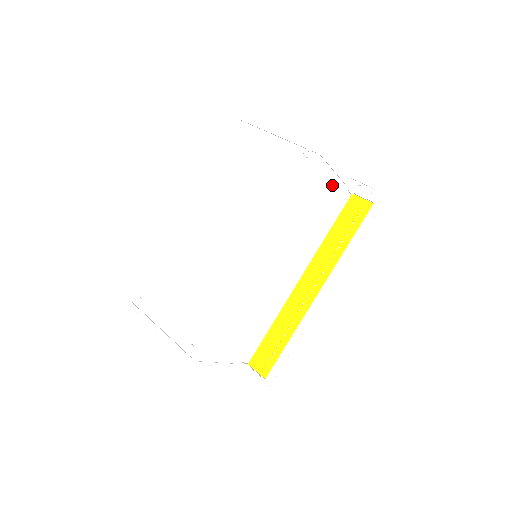
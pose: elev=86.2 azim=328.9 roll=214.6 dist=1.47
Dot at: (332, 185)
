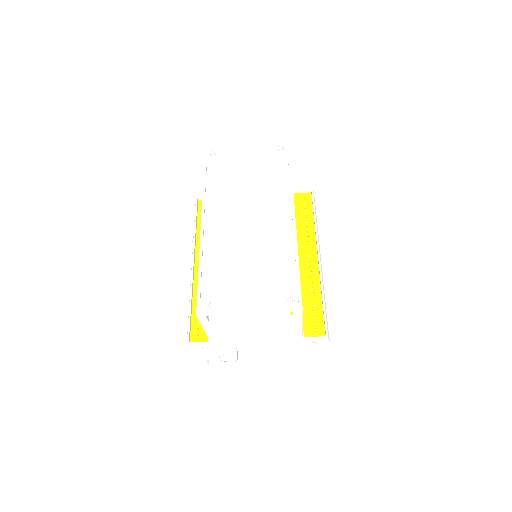
Dot at: occluded
